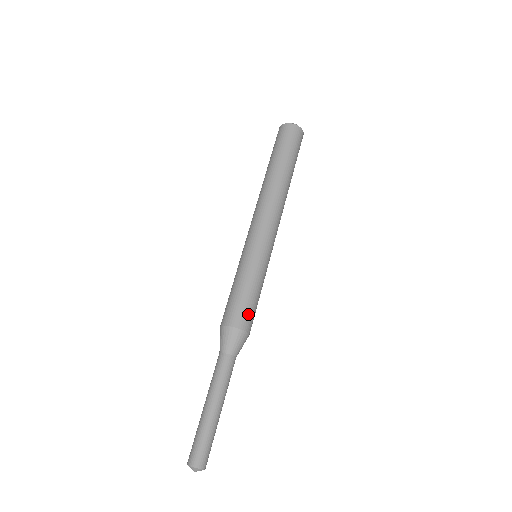
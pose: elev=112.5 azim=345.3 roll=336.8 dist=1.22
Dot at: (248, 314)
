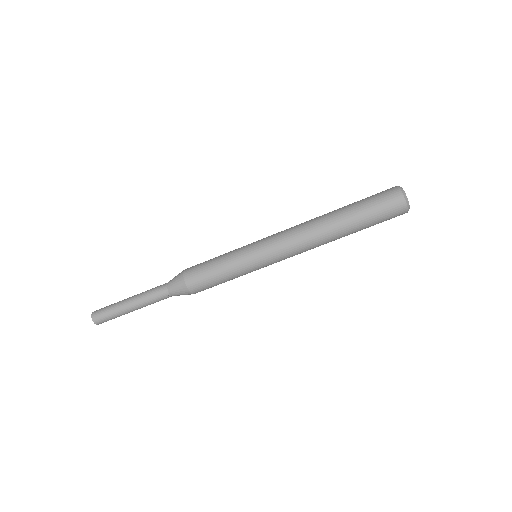
Dot at: (208, 288)
